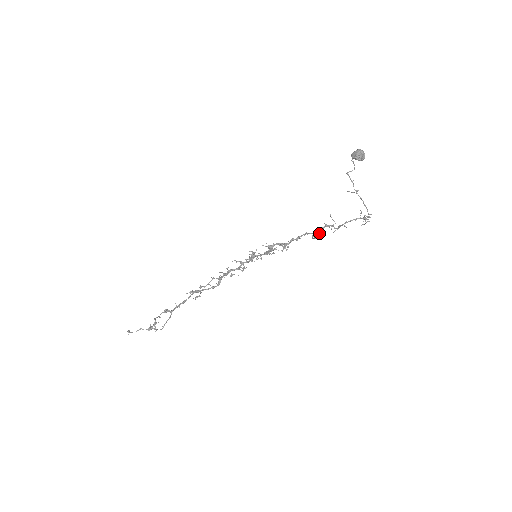
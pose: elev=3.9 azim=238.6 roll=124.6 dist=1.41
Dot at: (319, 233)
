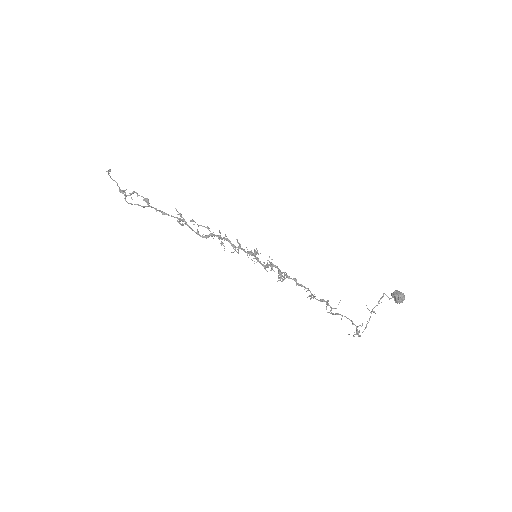
Dot at: (318, 300)
